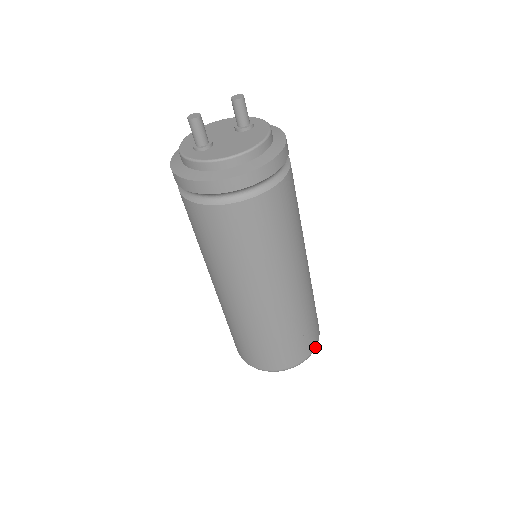
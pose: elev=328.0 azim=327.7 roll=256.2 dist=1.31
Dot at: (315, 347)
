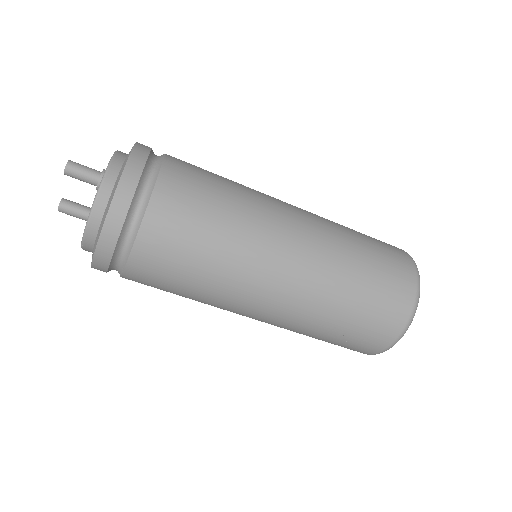
Dot at: (401, 332)
